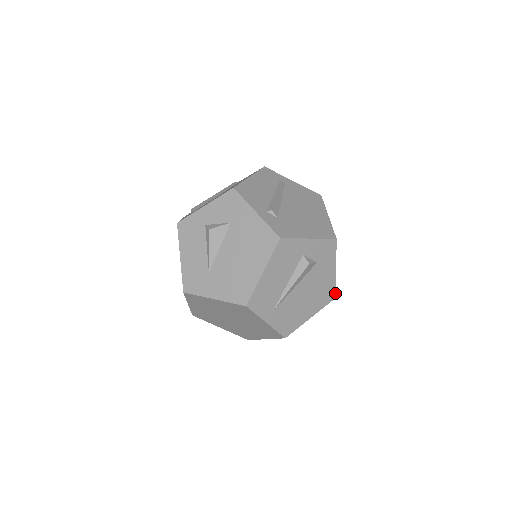
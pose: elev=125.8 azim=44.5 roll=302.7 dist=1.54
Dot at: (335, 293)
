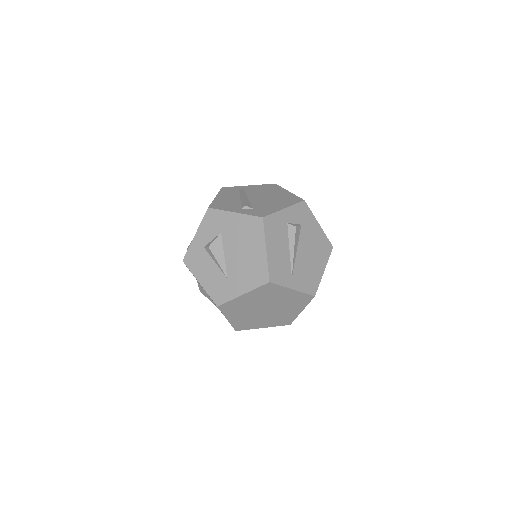
Dot at: (330, 243)
